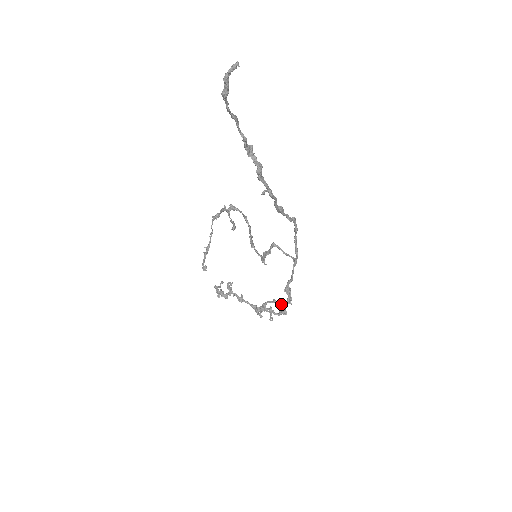
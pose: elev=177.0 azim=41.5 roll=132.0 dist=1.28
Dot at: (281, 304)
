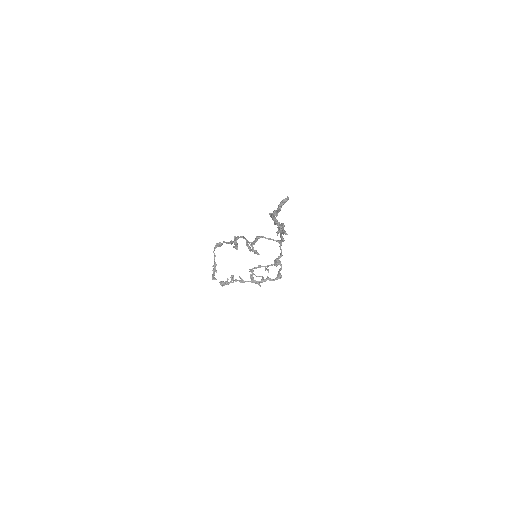
Dot at: (267, 267)
